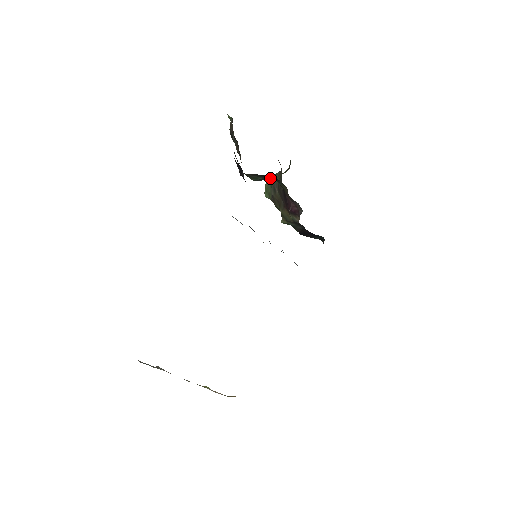
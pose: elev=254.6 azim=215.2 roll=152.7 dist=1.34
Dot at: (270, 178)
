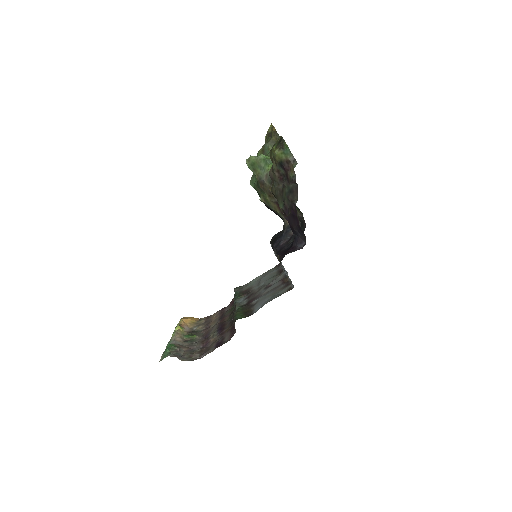
Dot at: occluded
